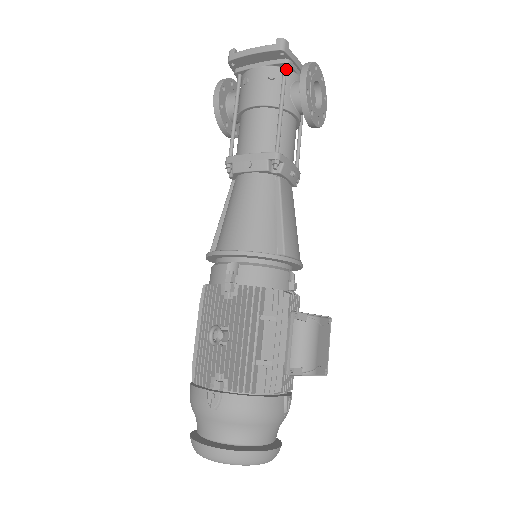
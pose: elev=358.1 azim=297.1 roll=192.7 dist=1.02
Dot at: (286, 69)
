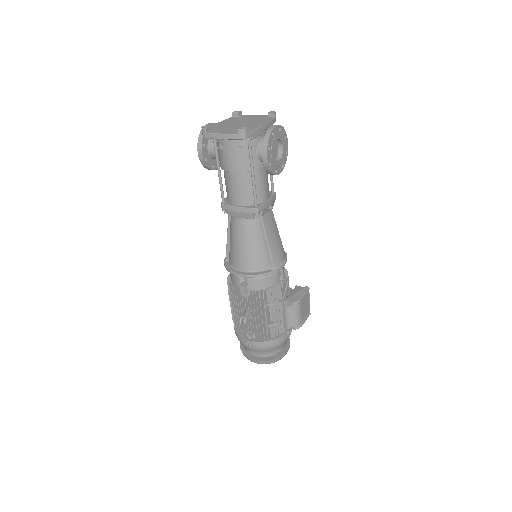
Dot at: (250, 142)
